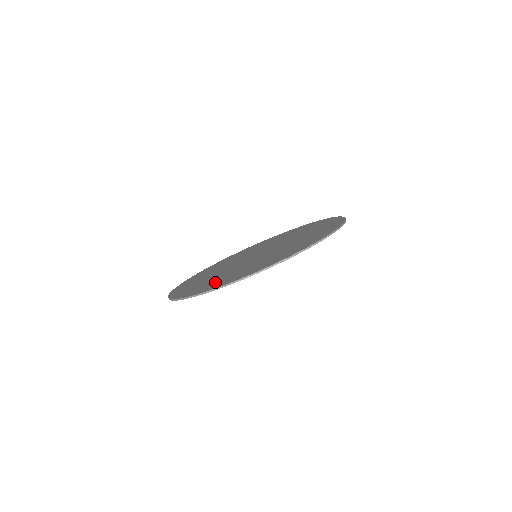
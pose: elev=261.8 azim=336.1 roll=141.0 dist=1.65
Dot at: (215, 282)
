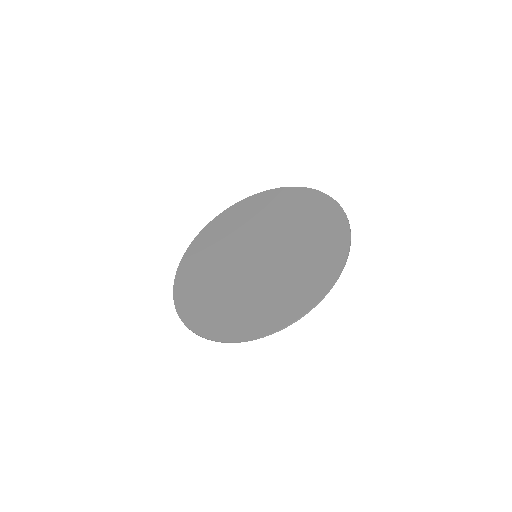
Dot at: (211, 312)
